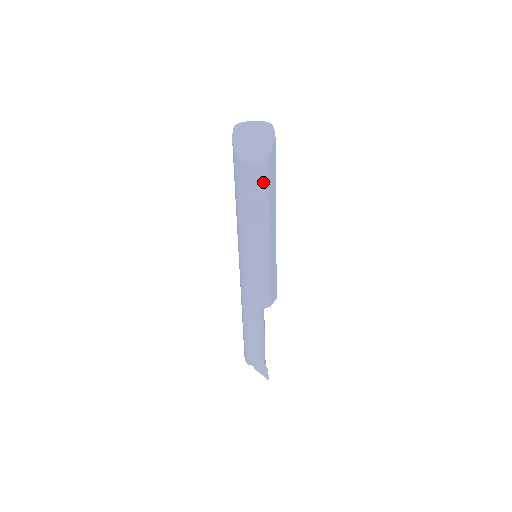
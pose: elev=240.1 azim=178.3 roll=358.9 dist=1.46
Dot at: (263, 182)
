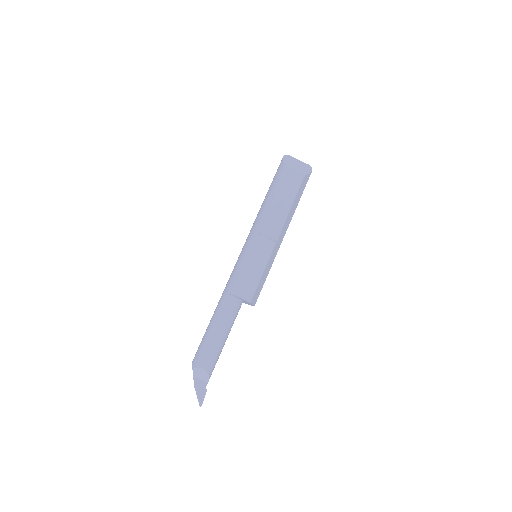
Dot at: (295, 188)
